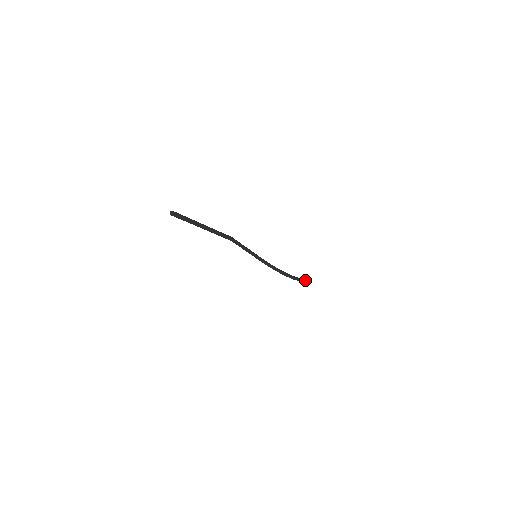
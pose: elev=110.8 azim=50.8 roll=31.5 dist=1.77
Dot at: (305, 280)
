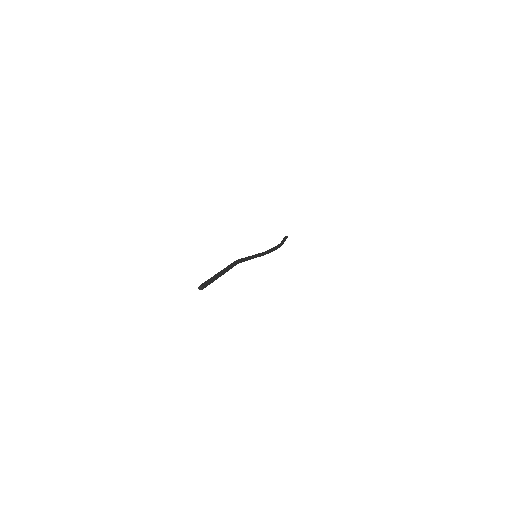
Dot at: (285, 238)
